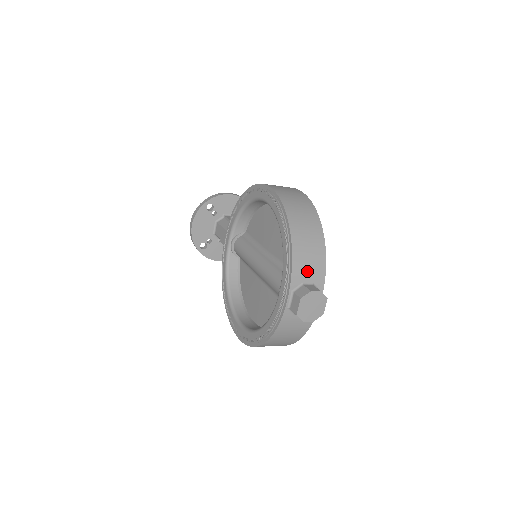
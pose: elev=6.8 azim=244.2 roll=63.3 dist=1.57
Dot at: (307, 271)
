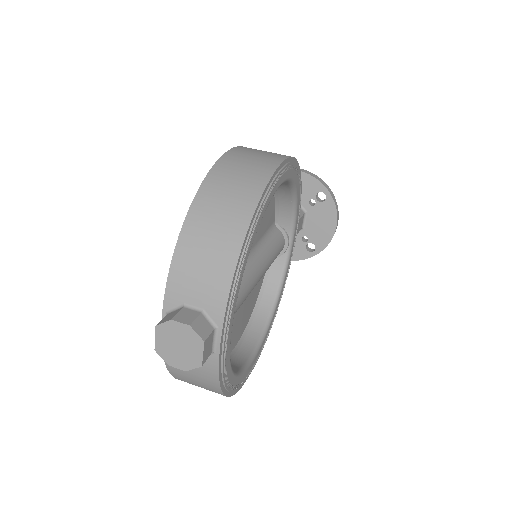
Dot at: (194, 286)
